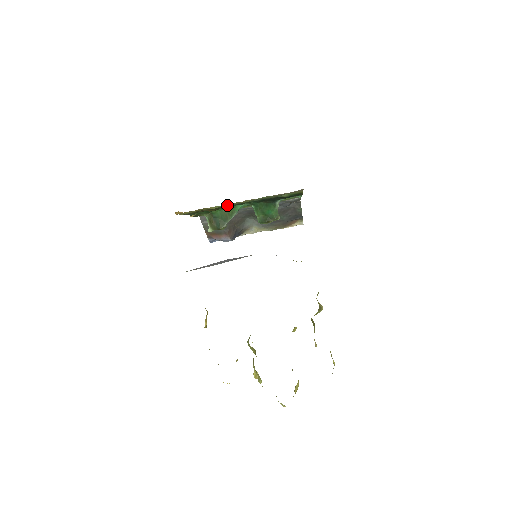
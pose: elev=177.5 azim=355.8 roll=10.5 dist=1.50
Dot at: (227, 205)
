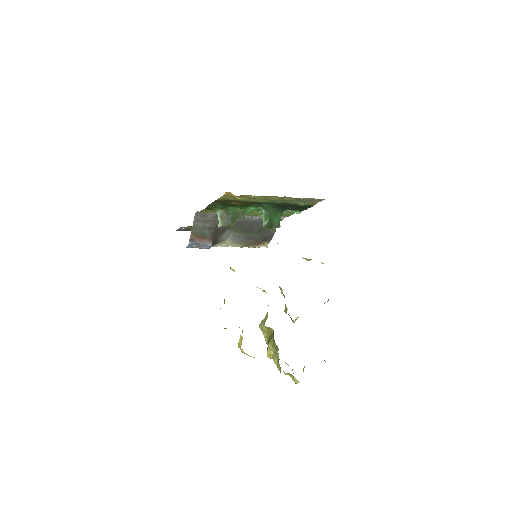
Dot at: (258, 200)
